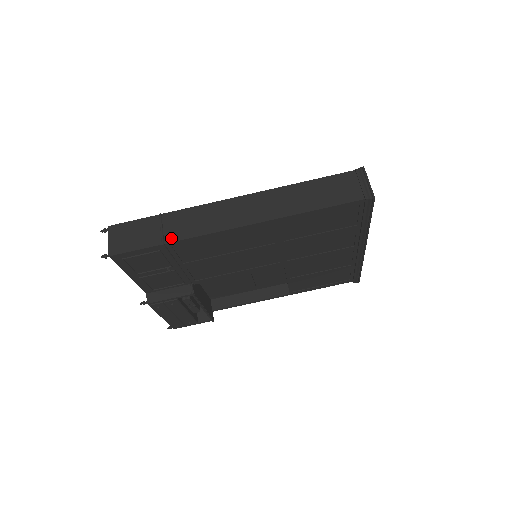
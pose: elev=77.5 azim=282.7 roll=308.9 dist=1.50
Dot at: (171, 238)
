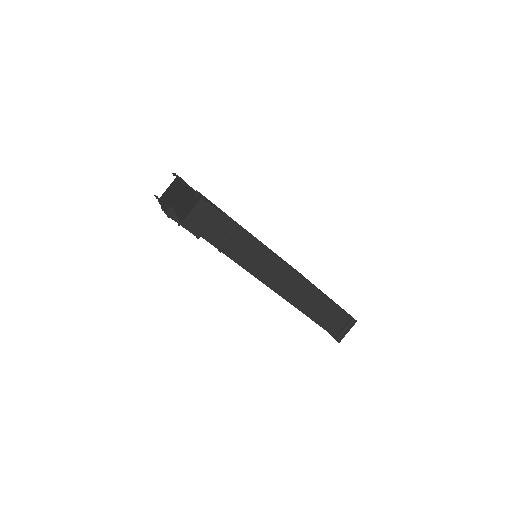
Dot at: (229, 252)
